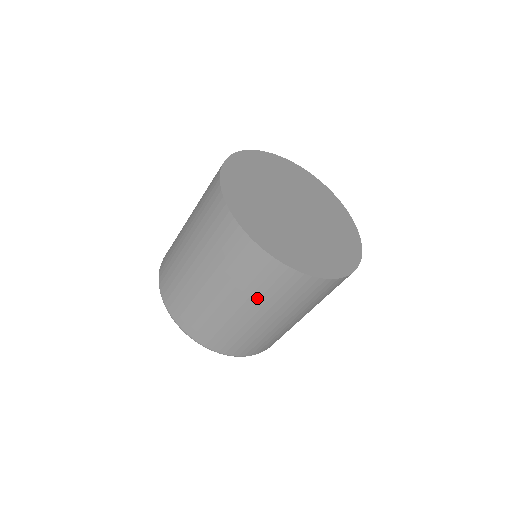
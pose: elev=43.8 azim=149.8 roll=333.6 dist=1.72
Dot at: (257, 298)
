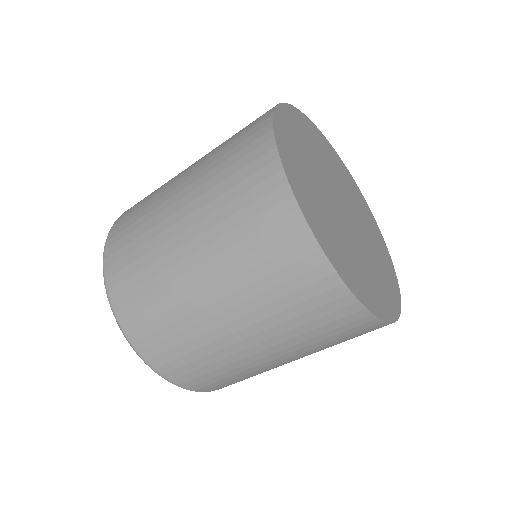
Dot at: (216, 222)
